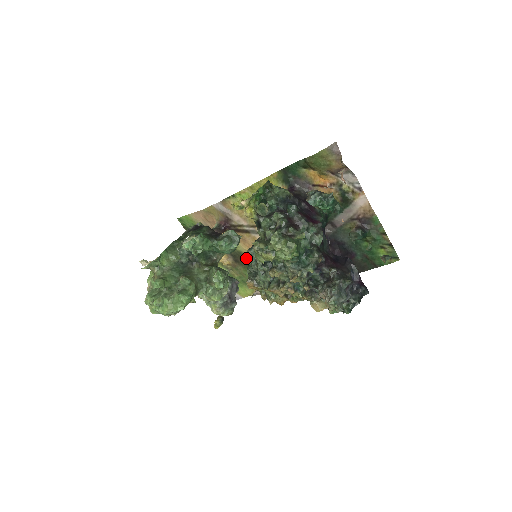
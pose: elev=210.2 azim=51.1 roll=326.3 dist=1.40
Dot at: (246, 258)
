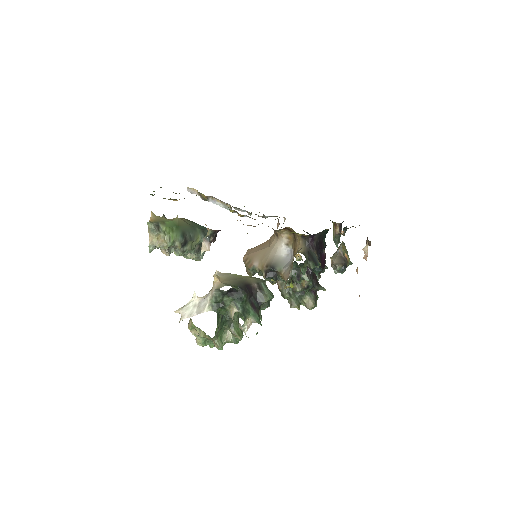
Dot at: occluded
